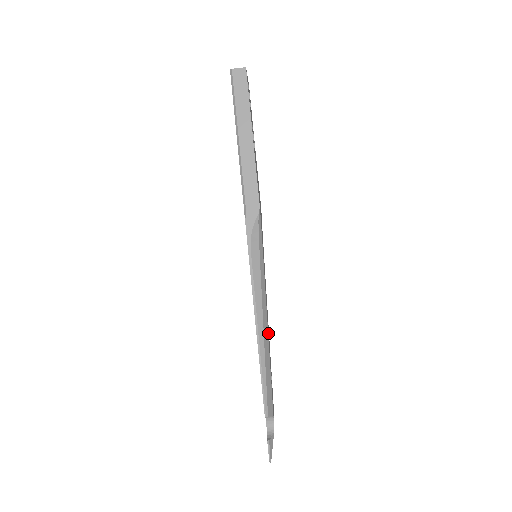
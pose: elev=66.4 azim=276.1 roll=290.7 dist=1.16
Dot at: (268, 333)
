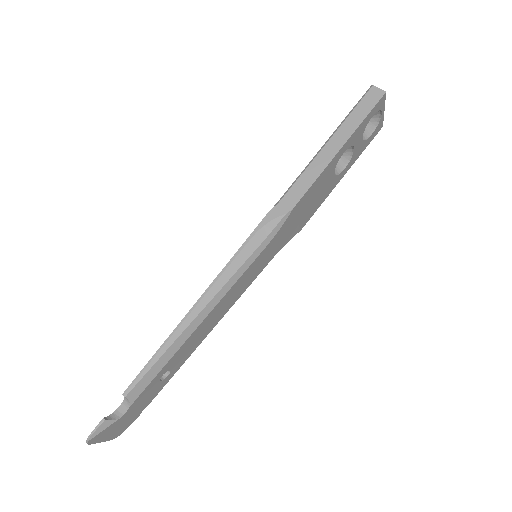
Dot at: (201, 329)
